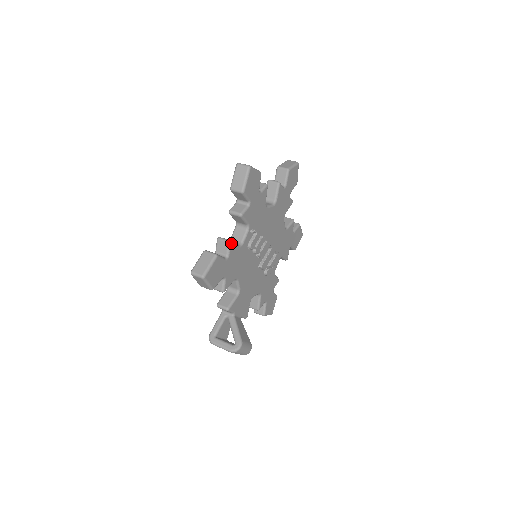
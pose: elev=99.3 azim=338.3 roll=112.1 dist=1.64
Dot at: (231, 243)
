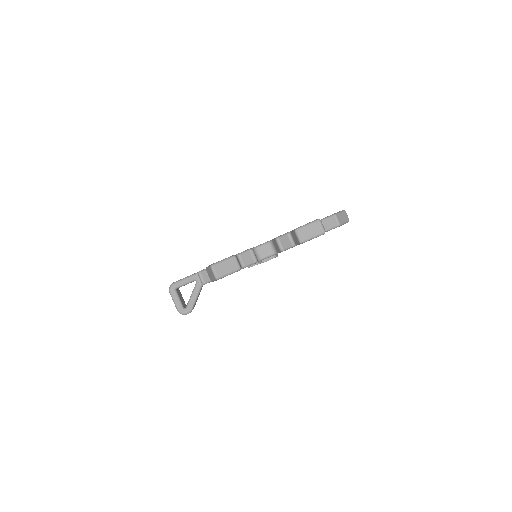
Dot at: occluded
